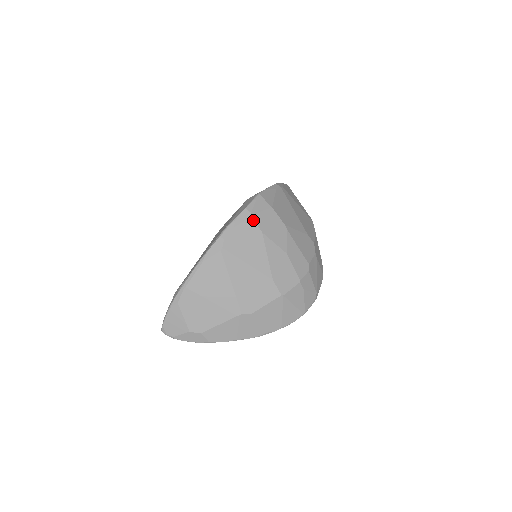
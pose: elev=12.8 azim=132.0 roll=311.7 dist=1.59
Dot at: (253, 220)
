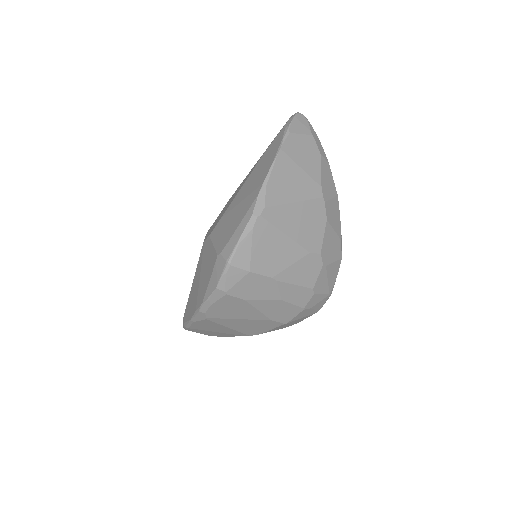
Dot at: (229, 296)
